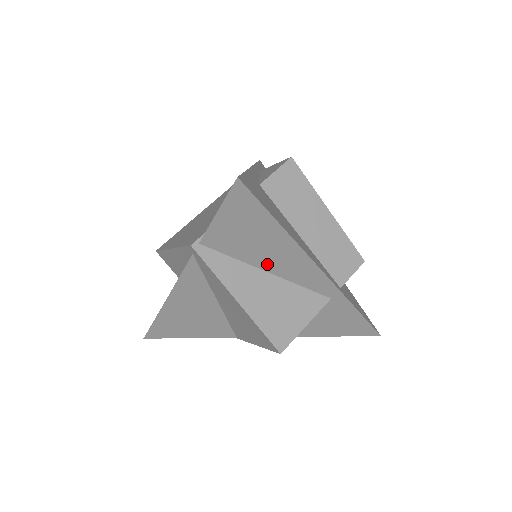
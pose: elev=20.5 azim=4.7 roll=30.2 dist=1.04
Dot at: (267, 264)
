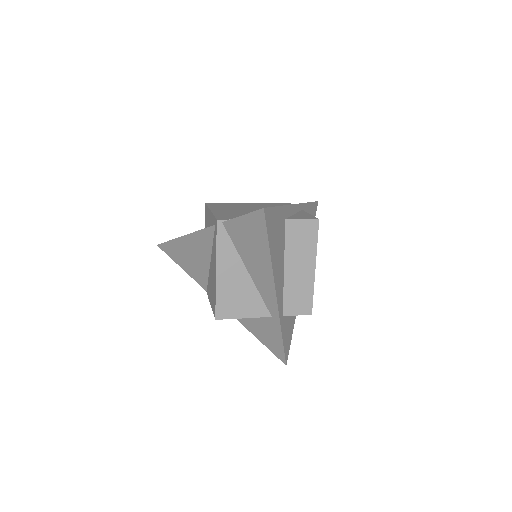
Dot at: (250, 266)
